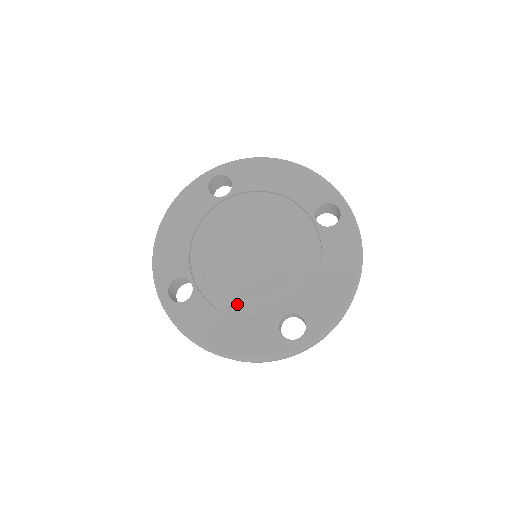
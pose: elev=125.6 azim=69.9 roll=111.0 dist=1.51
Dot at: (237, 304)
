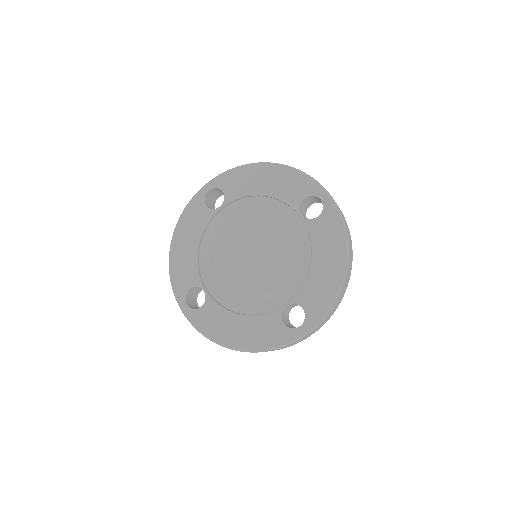
Dot at: (244, 303)
